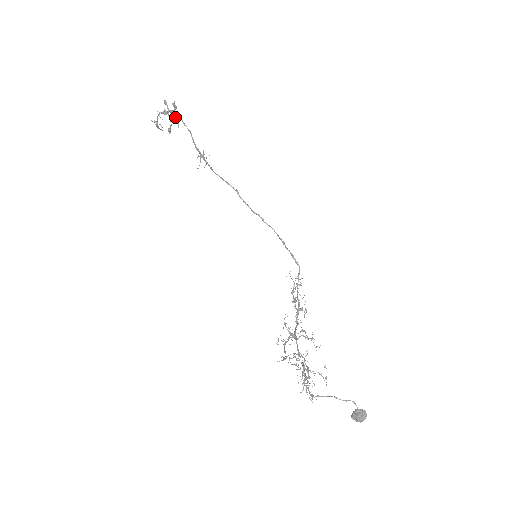
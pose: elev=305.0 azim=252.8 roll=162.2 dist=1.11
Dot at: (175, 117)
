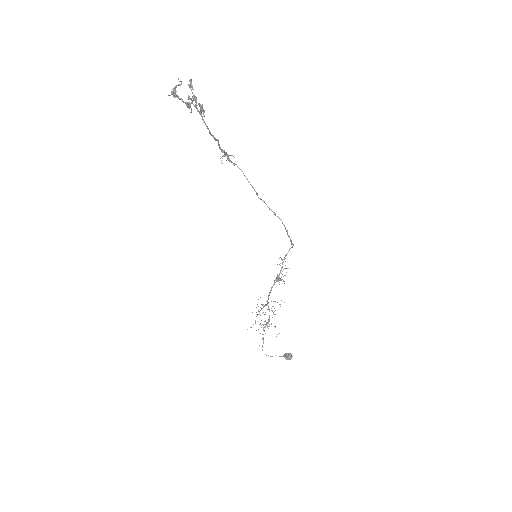
Dot at: occluded
